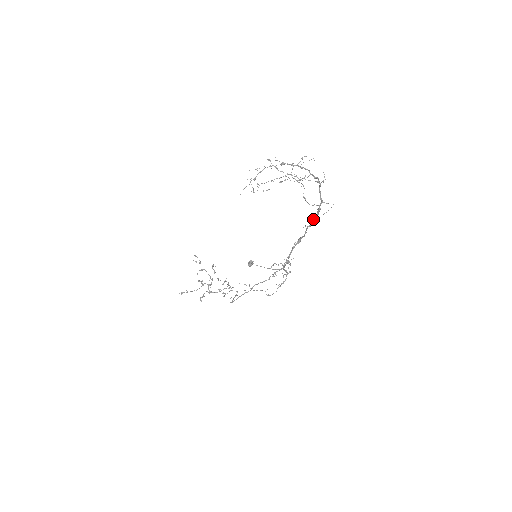
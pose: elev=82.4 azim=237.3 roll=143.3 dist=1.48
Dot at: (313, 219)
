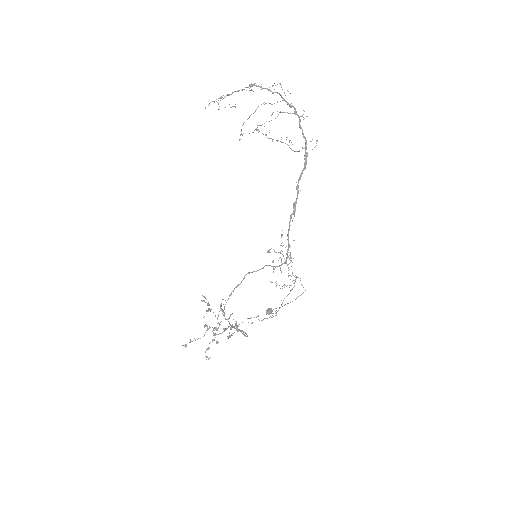
Dot at: (302, 170)
